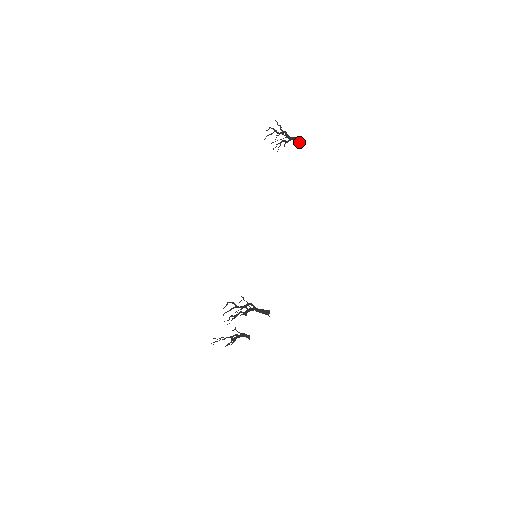
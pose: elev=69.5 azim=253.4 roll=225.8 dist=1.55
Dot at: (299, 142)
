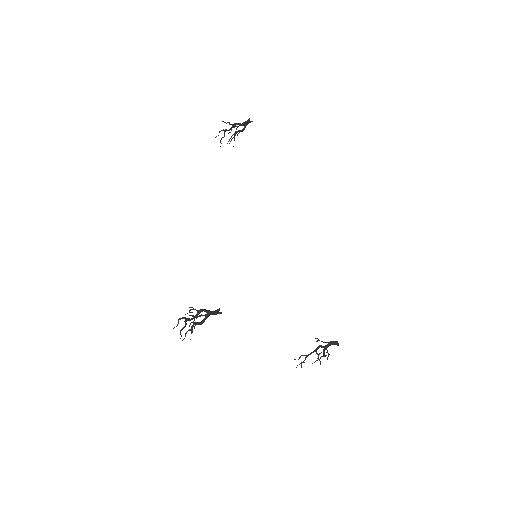
Dot at: (251, 121)
